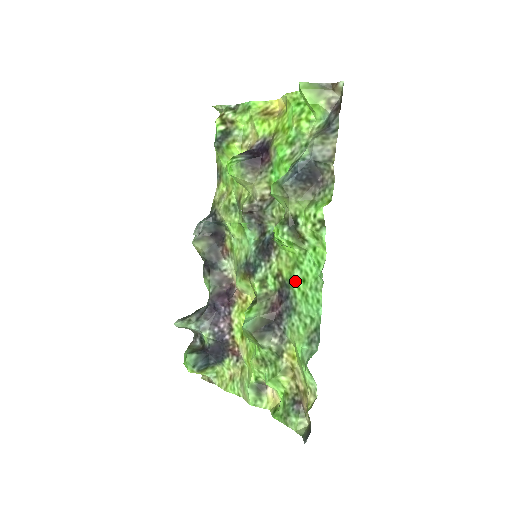
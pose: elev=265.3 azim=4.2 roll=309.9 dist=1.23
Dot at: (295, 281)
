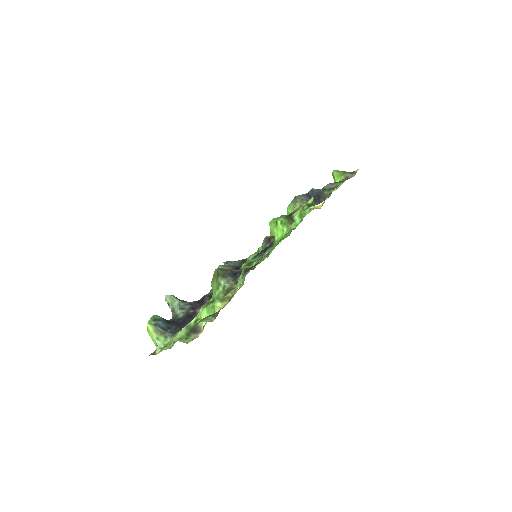
Dot at: (272, 247)
